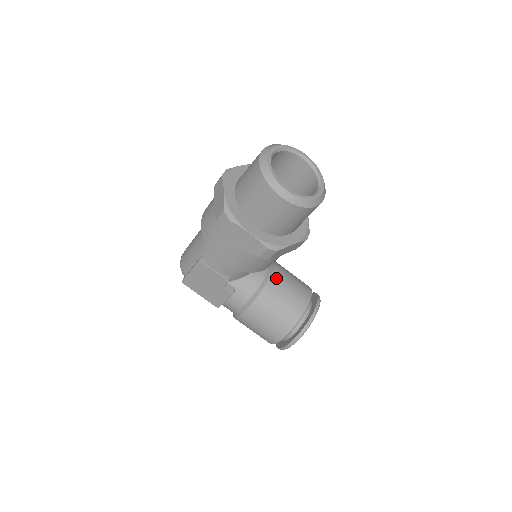
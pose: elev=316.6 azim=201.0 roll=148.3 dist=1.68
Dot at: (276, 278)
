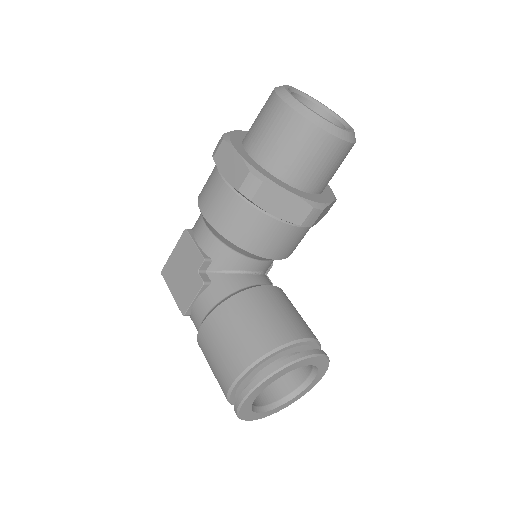
Dot at: (270, 291)
